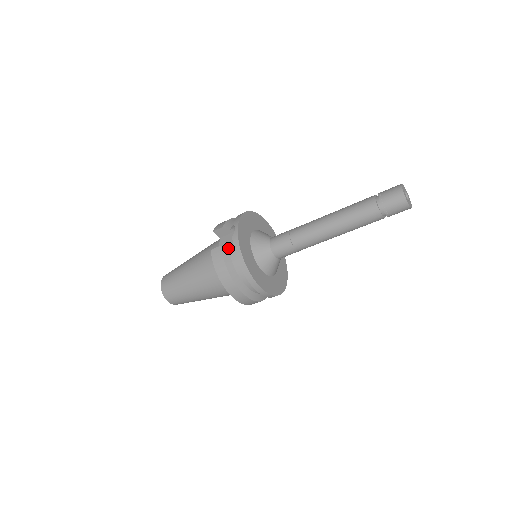
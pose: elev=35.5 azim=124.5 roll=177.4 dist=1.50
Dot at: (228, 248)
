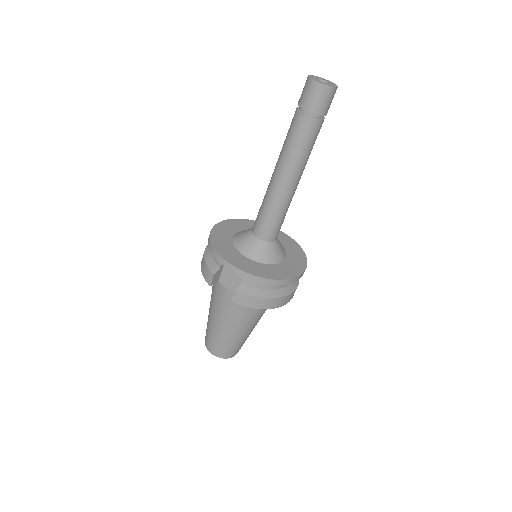
Dot at: (241, 284)
